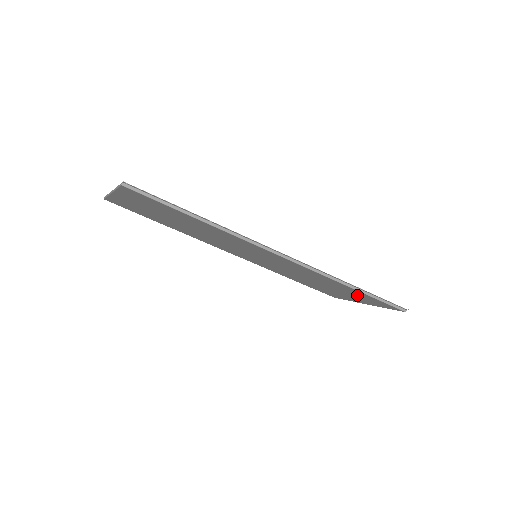
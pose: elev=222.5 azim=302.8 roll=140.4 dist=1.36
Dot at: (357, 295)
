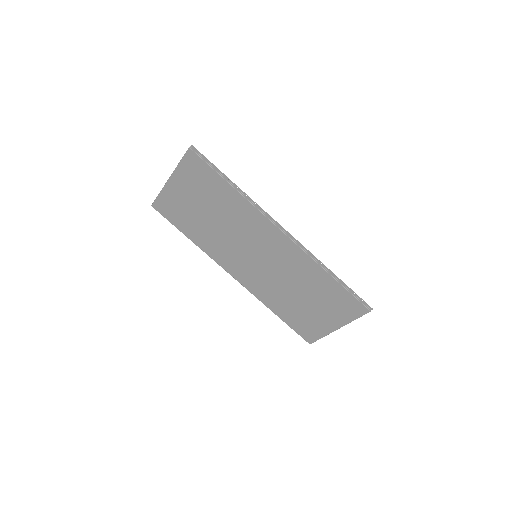
Dot at: (332, 298)
